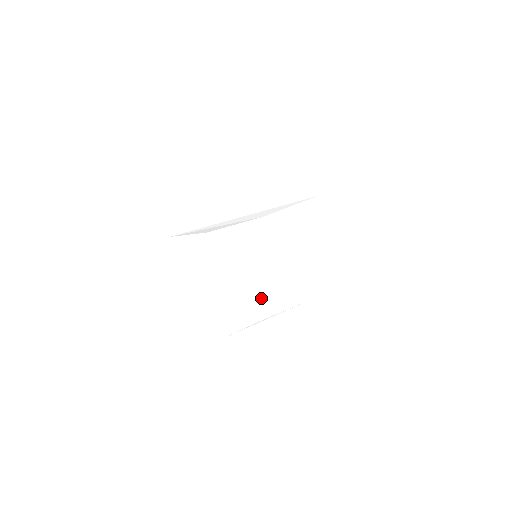
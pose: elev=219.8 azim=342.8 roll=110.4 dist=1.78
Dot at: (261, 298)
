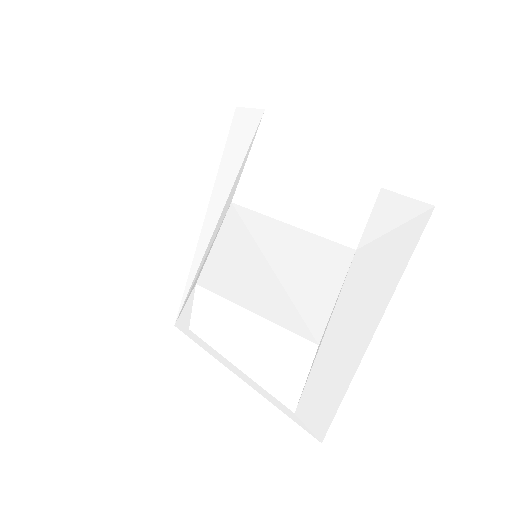
Dot at: (298, 306)
